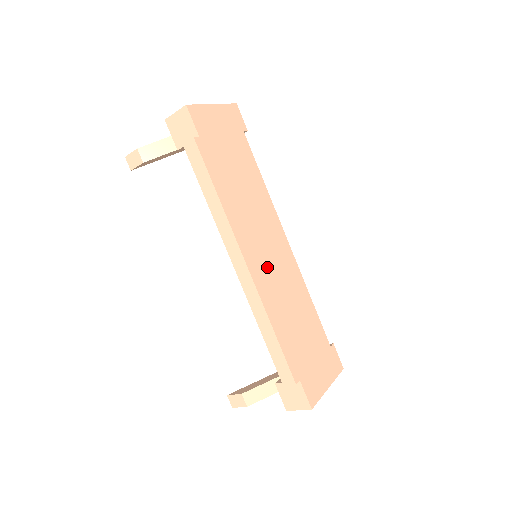
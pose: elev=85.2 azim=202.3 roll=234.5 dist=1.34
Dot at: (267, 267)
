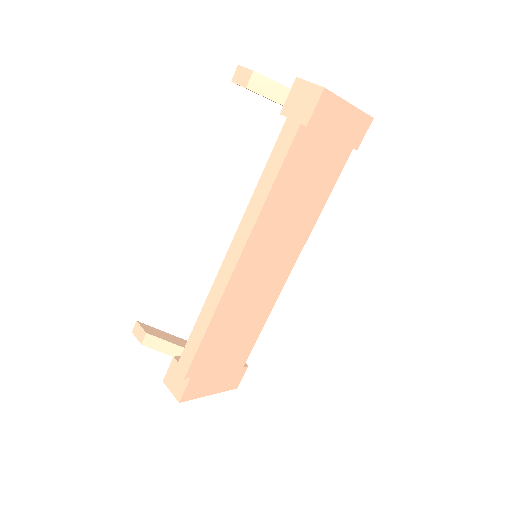
Dot at: (253, 277)
